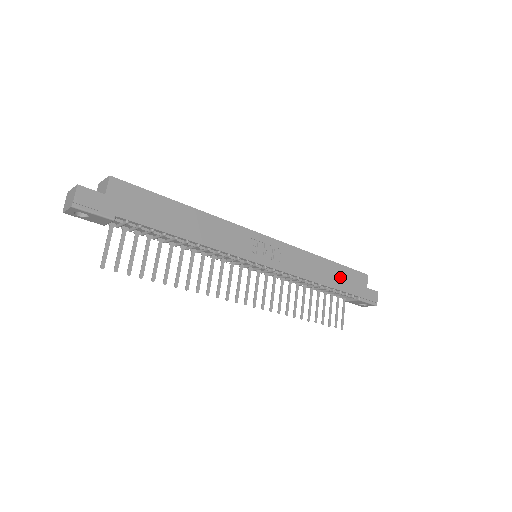
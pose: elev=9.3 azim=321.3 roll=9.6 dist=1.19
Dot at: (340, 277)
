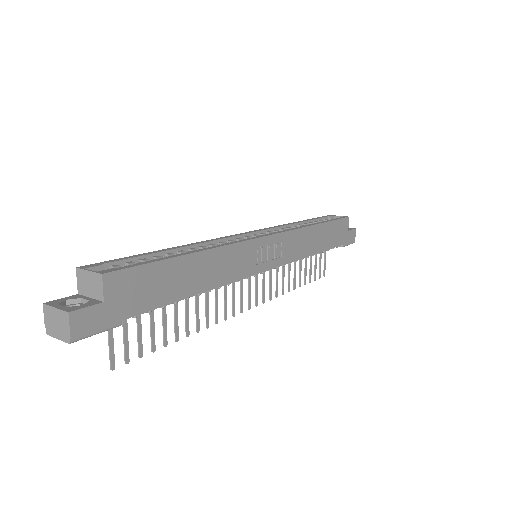
Dot at: (329, 235)
